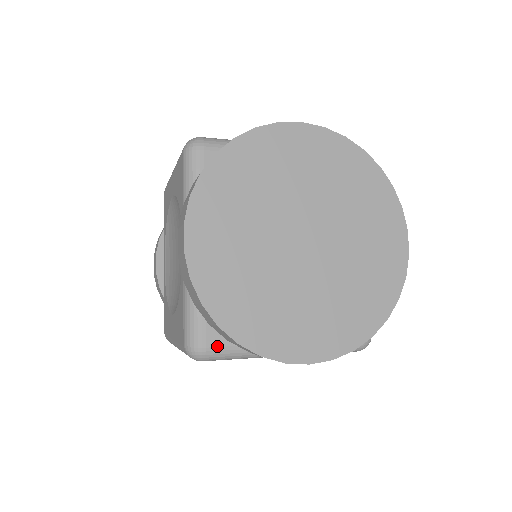
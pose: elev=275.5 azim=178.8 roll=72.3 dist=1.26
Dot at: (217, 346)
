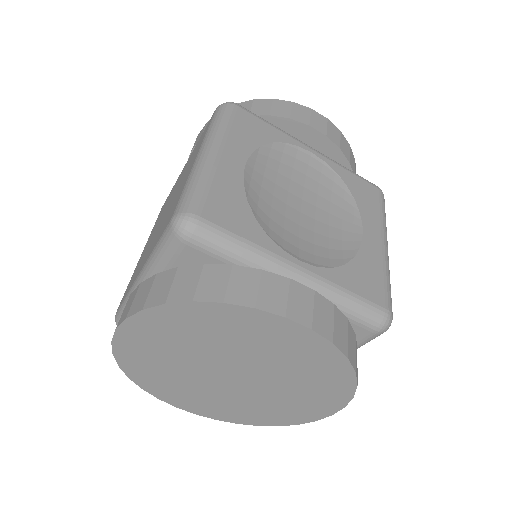
Dot at: occluded
